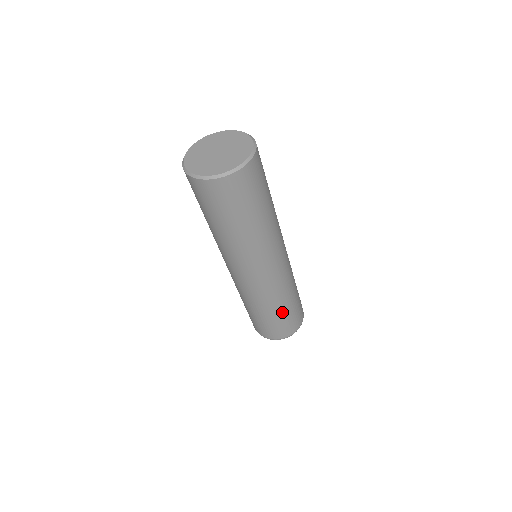
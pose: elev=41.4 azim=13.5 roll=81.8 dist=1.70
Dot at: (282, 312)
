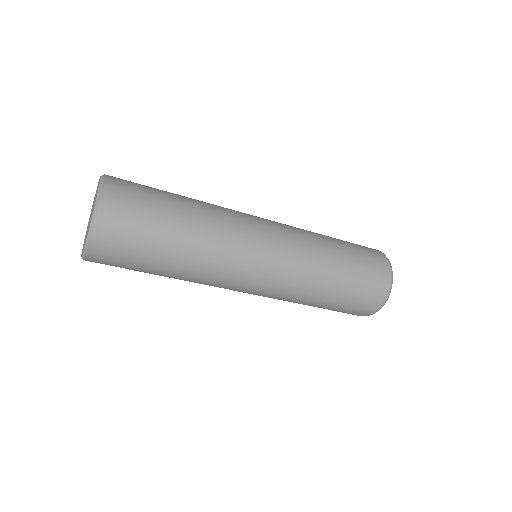
Dot at: (338, 287)
